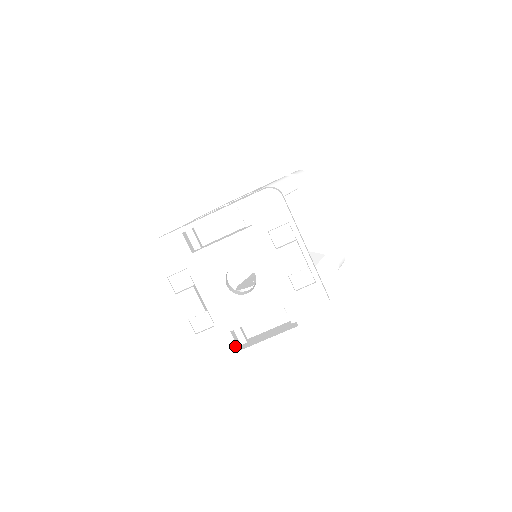
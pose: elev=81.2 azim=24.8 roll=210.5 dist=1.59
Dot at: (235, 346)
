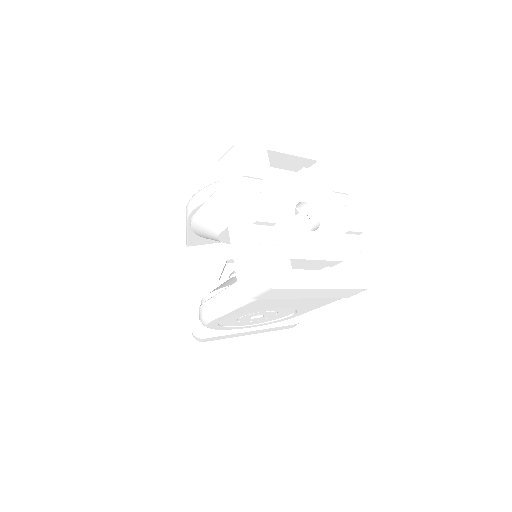
Dot at: (292, 276)
